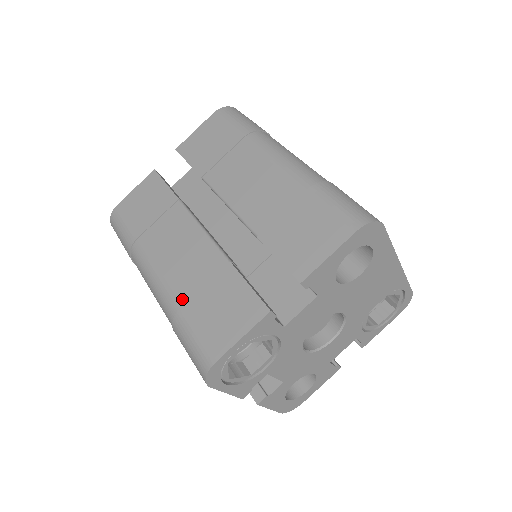
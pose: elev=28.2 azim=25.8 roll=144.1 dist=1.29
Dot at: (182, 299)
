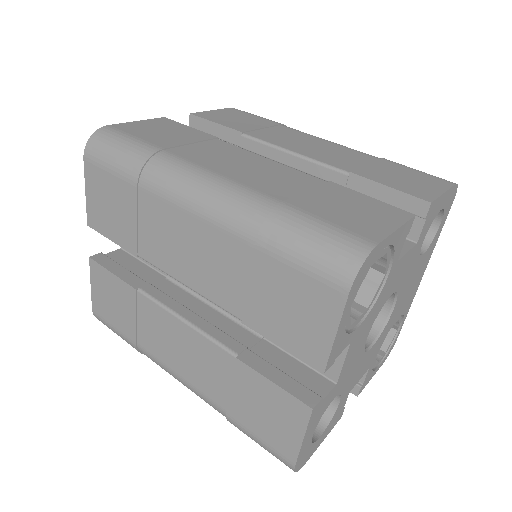
Dot at: (278, 196)
